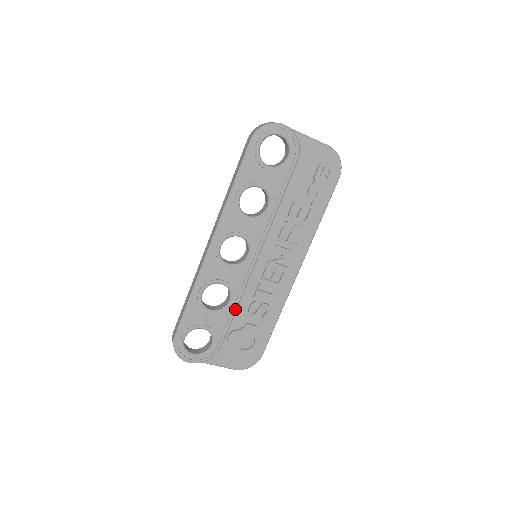
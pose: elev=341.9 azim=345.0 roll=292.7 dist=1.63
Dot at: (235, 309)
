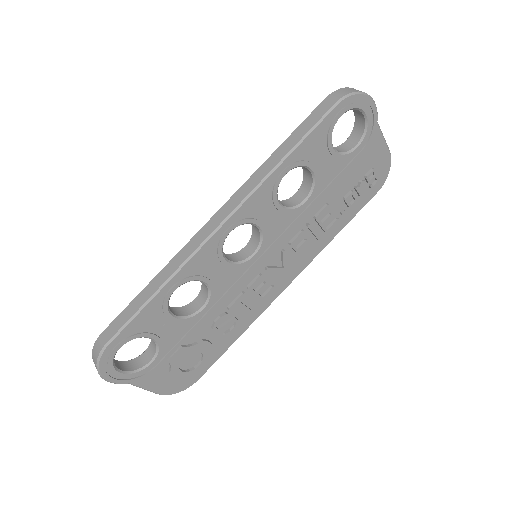
Dot at: (203, 320)
